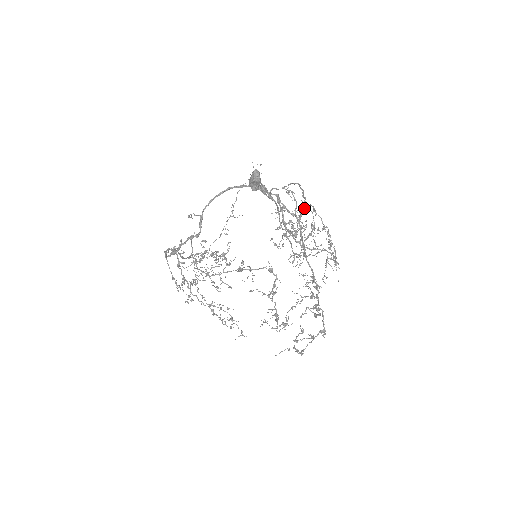
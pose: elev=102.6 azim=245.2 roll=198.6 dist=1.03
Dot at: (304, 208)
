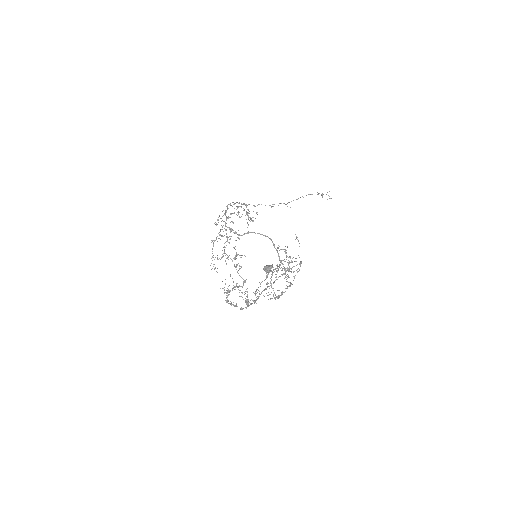
Dot at: (300, 261)
